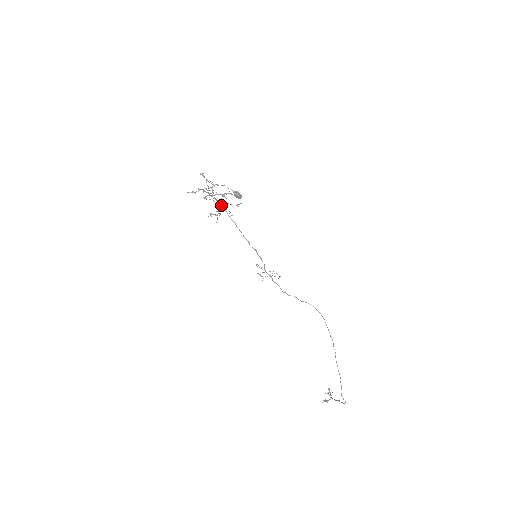
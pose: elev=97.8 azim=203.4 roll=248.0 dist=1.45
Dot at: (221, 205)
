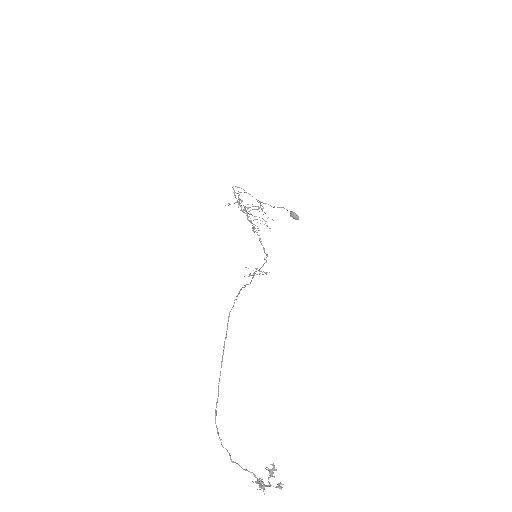
Dot at: occluded
